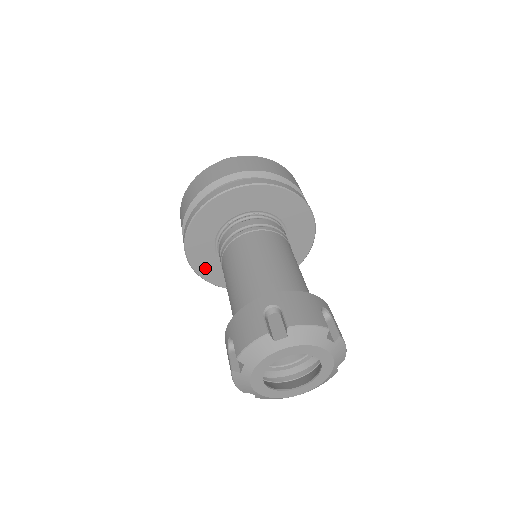
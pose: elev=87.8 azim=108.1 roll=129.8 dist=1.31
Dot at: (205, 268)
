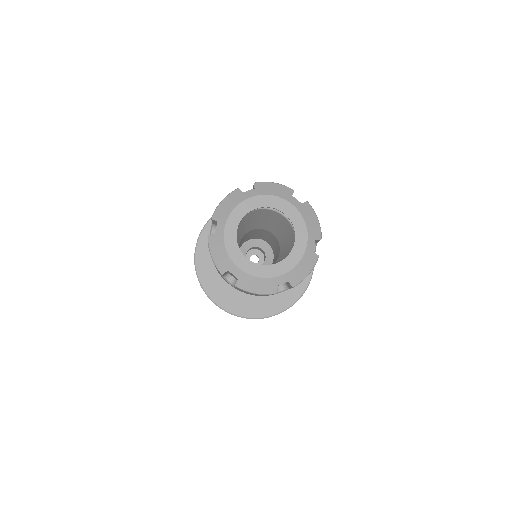
Dot at: (213, 286)
